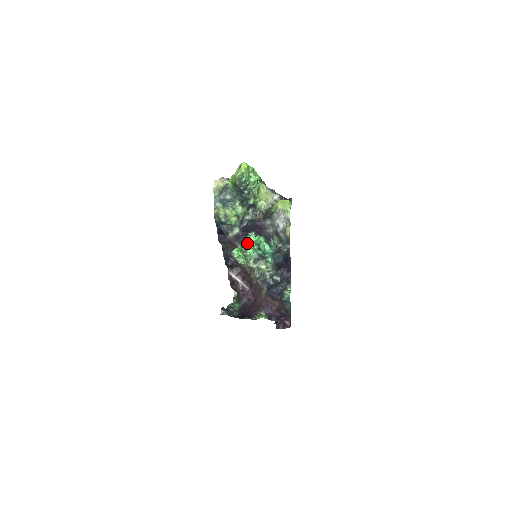
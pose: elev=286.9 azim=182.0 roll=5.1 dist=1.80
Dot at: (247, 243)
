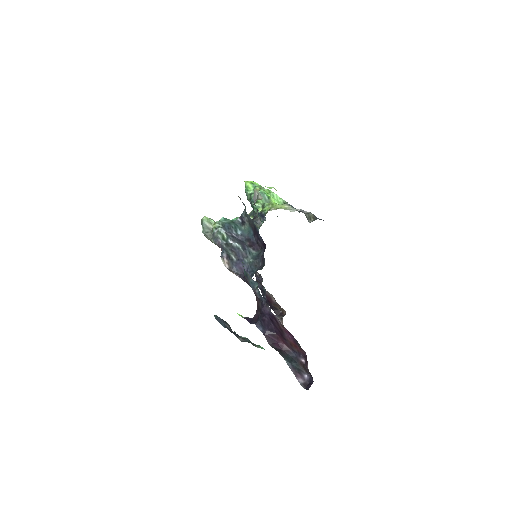
Dot at: occluded
